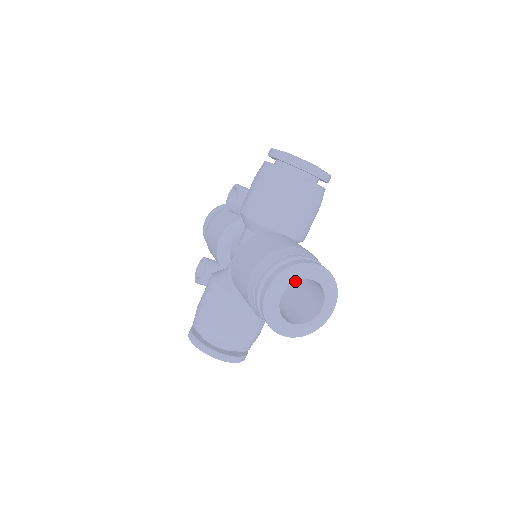
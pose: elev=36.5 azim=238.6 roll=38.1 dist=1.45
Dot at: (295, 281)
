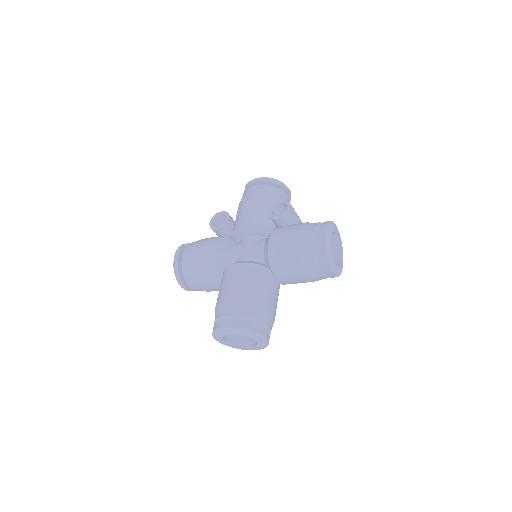
Dot at: (245, 335)
